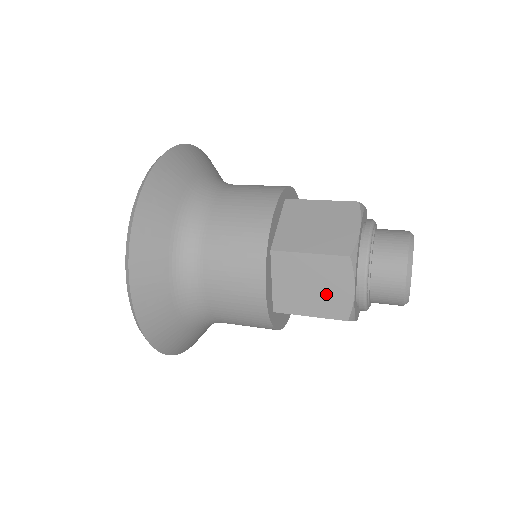
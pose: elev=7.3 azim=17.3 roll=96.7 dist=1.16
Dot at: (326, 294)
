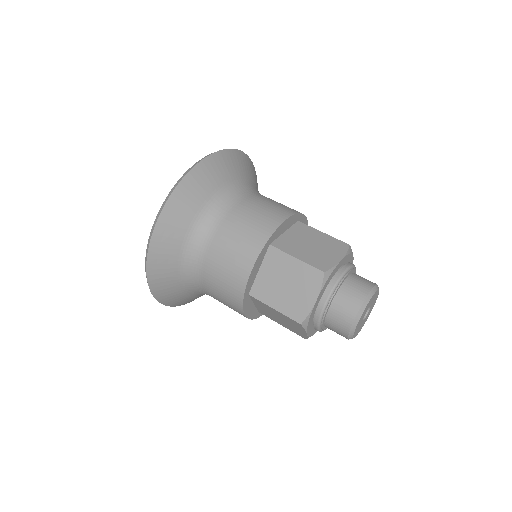
Dot at: (294, 295)
